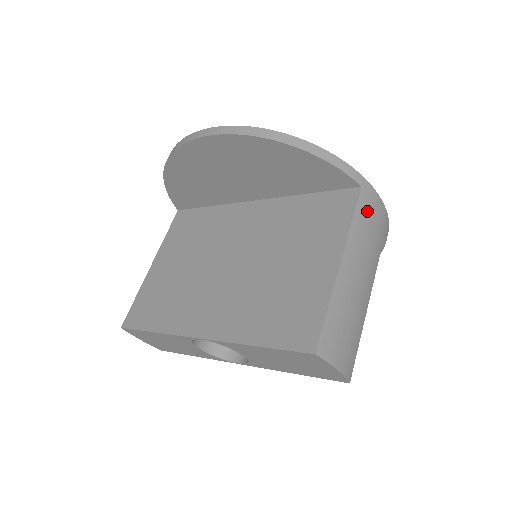
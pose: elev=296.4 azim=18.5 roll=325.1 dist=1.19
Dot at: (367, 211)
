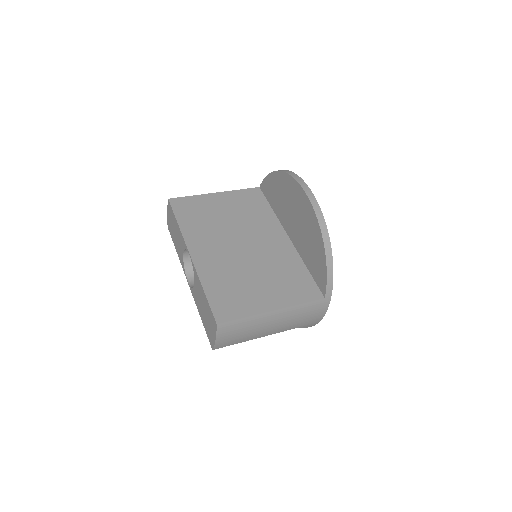
Dot at: (313, 308)
